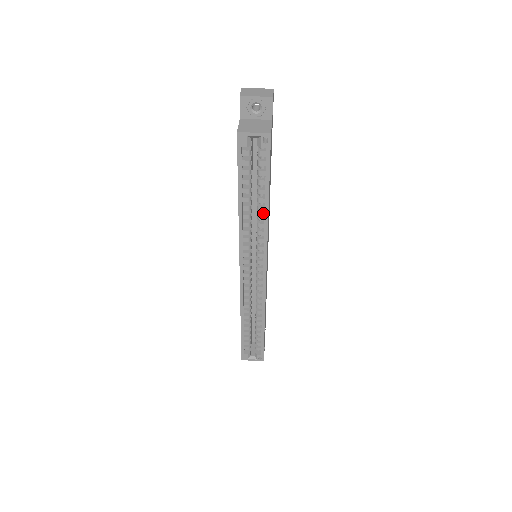
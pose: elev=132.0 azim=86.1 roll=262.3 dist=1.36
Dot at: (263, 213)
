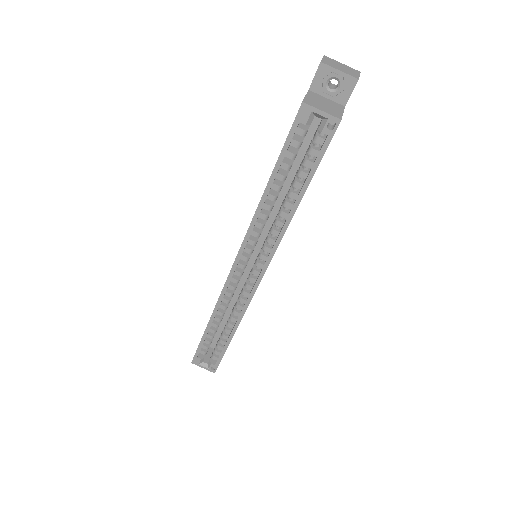
Dot at: (288, 211)
